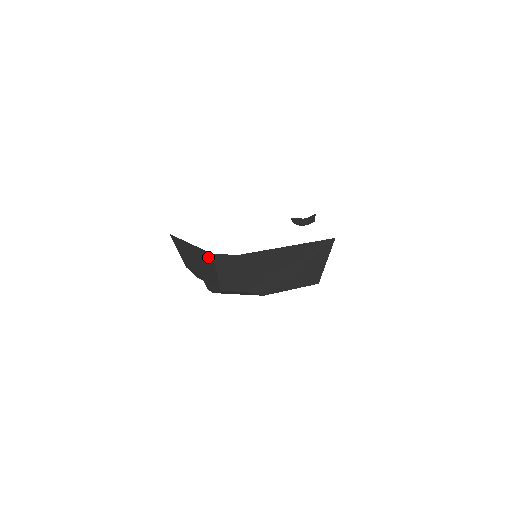
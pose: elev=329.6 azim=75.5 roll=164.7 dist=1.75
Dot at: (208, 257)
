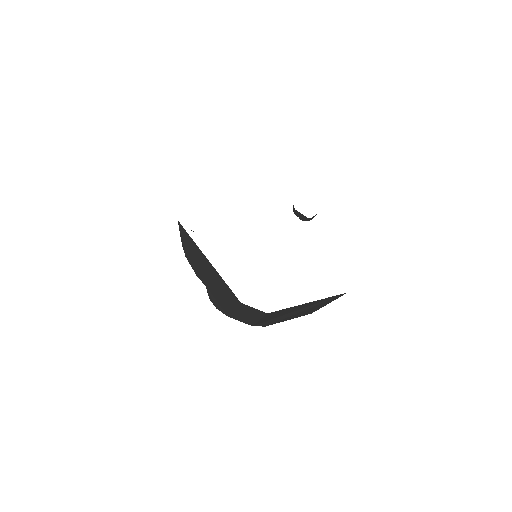
Dot at: (231, 295)
